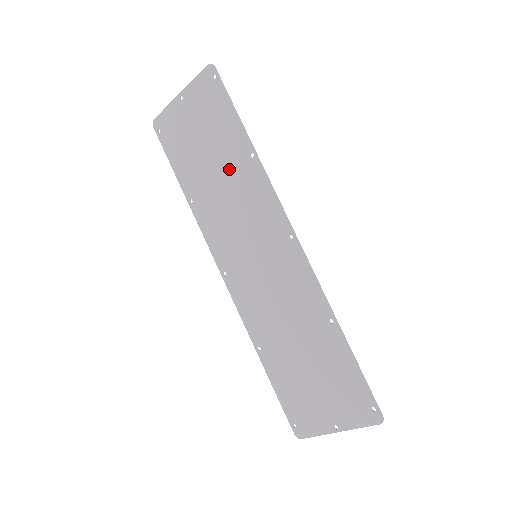
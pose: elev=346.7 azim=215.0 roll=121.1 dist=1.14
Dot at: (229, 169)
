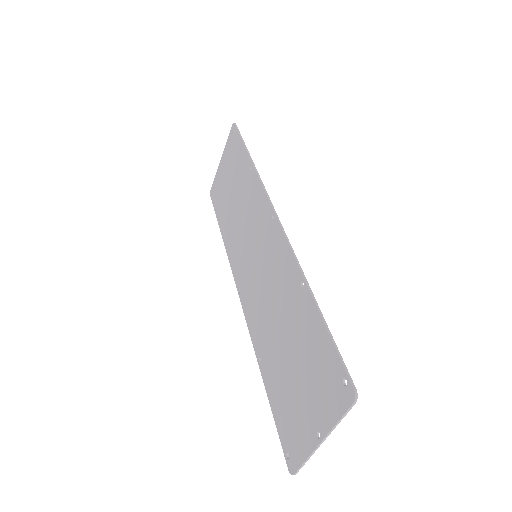
Dot at: (241, 191)
